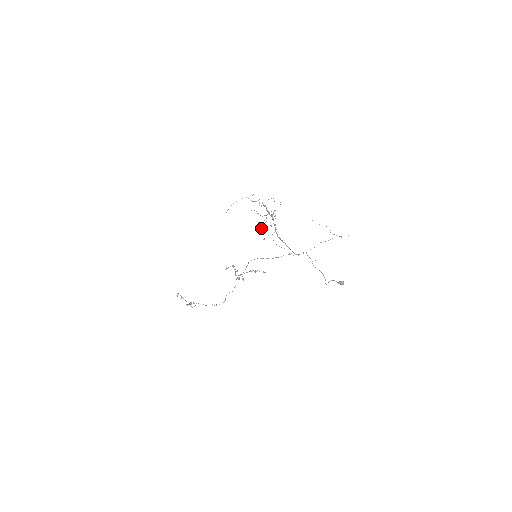
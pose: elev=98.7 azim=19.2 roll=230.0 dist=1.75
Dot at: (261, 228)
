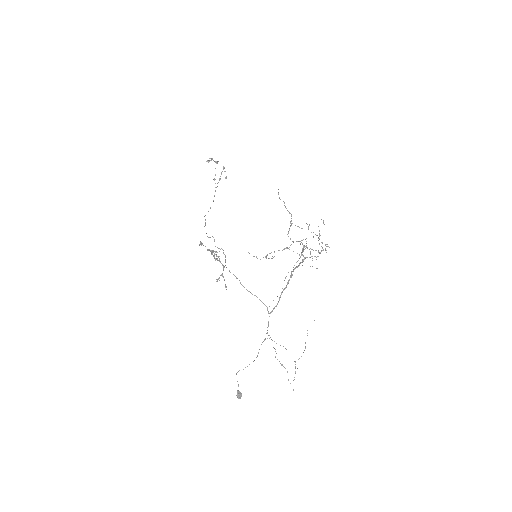
Dot at: occluded
